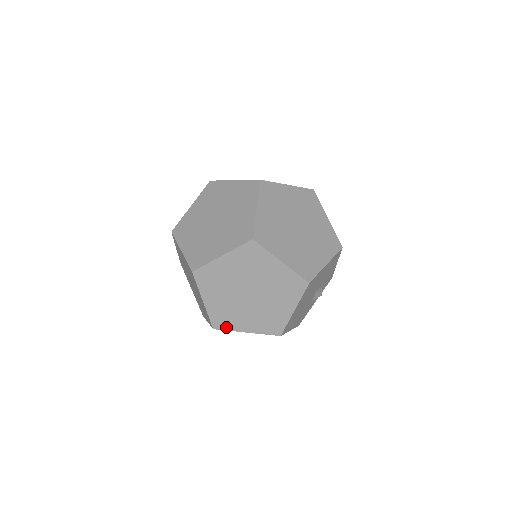
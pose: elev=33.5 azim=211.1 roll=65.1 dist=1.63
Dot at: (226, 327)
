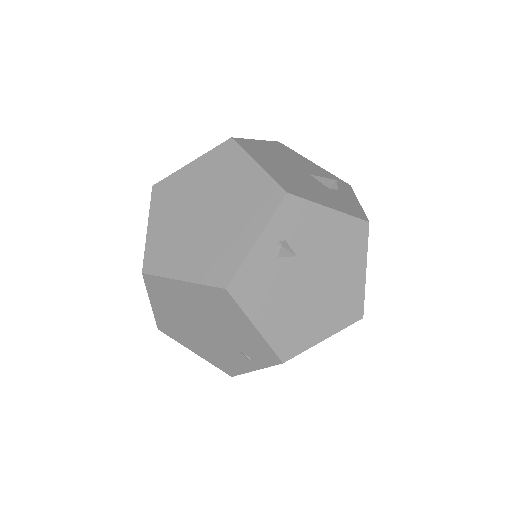
Dot at: (233, 268)
